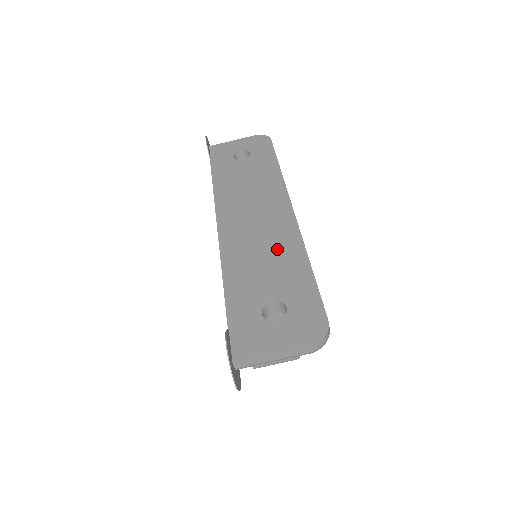
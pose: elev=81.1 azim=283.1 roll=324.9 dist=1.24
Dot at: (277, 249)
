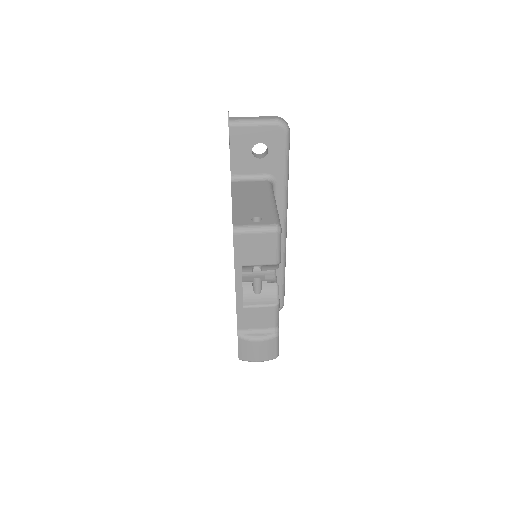
Dot at: occluded
